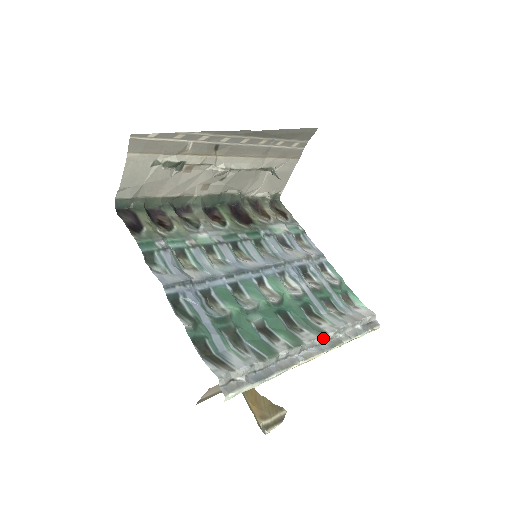
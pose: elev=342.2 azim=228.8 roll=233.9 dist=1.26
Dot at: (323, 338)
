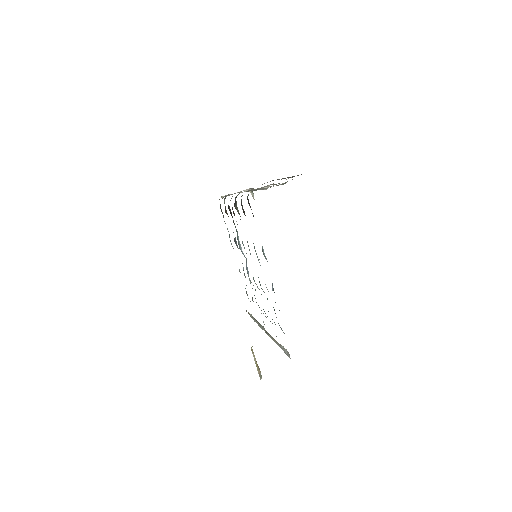
Dot at: occluded
